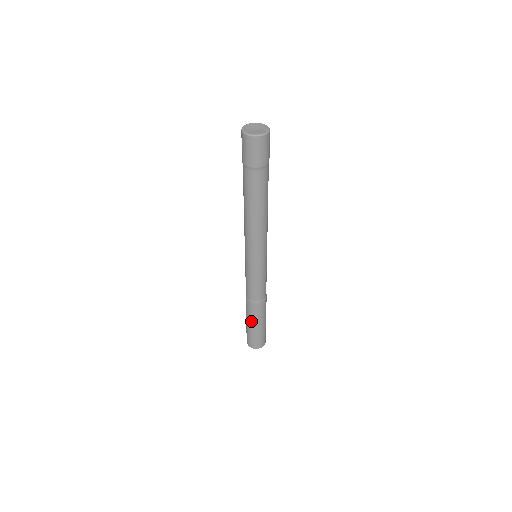
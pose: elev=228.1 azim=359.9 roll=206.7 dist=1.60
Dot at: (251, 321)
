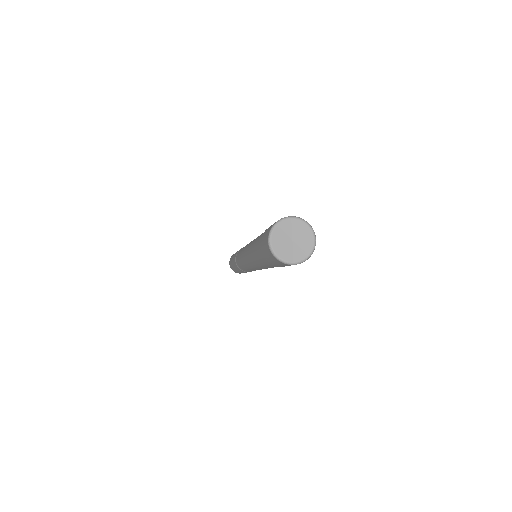
Dot at: occluded
